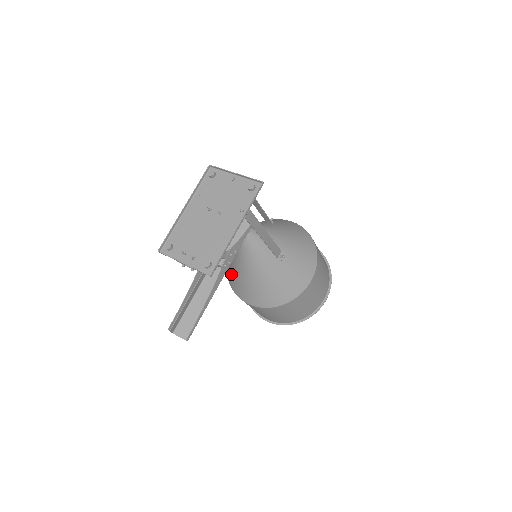
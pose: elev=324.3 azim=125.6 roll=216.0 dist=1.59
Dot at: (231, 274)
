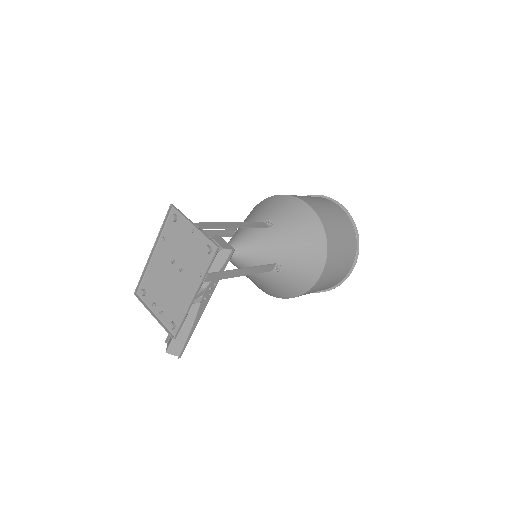
Dot at: occluded
